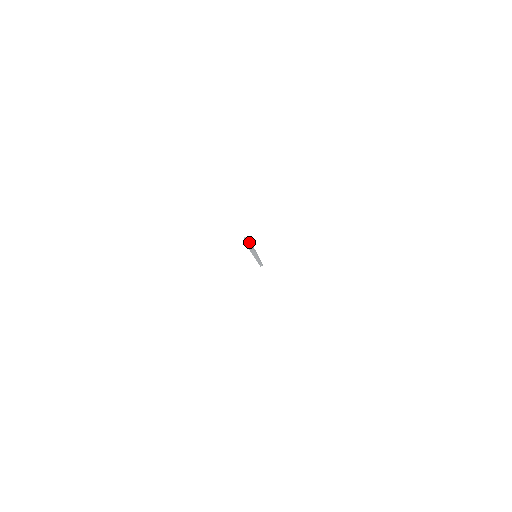
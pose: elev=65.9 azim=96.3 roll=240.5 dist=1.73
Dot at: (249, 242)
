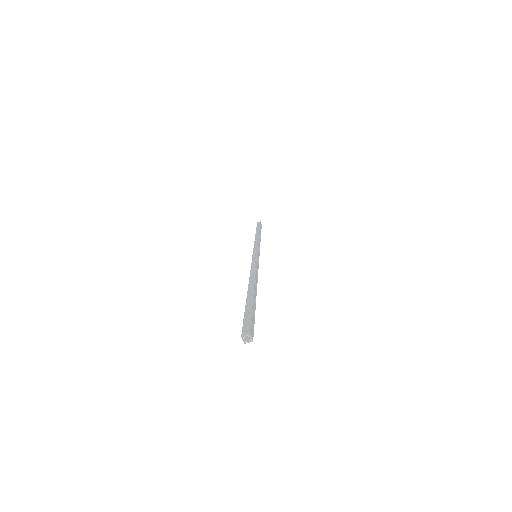
Dot at: (252, 333)
